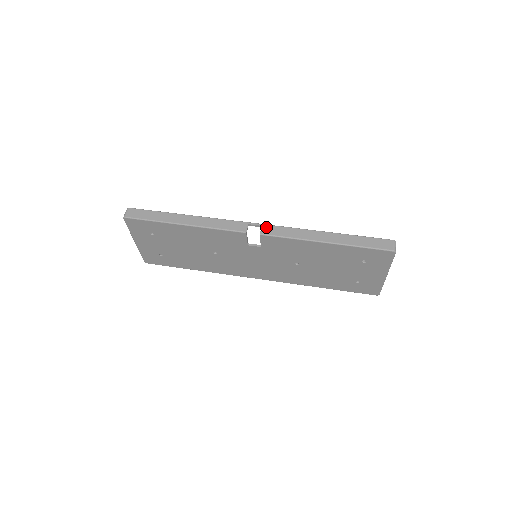
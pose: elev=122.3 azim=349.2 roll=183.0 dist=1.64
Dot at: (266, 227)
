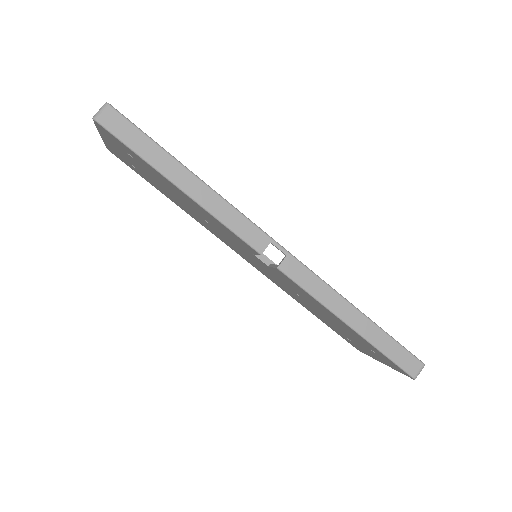
Dot at: (291, 261)
